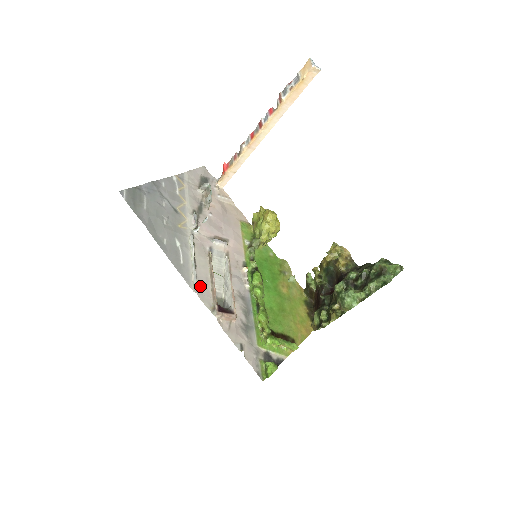
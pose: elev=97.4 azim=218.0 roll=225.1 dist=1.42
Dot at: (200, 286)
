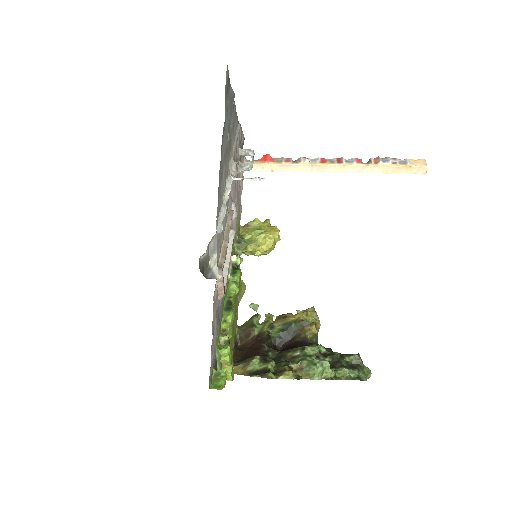
Dot at: occluded
